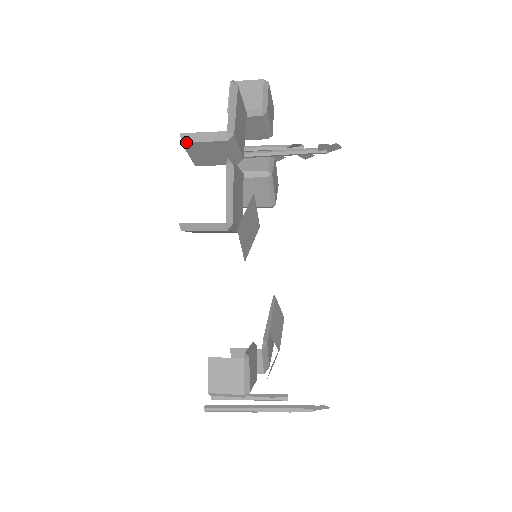
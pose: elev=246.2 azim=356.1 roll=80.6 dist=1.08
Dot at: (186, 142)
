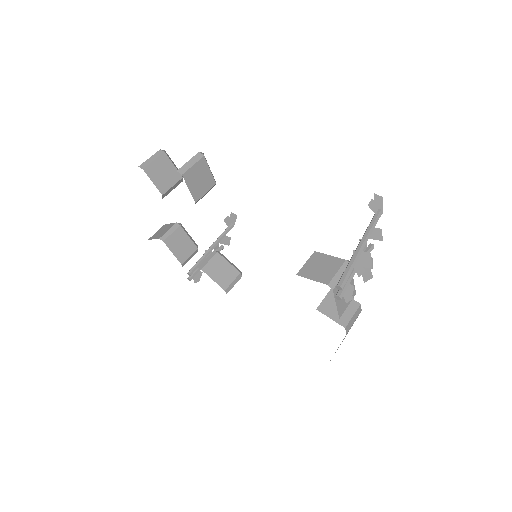
Dot at: (145, 167)
